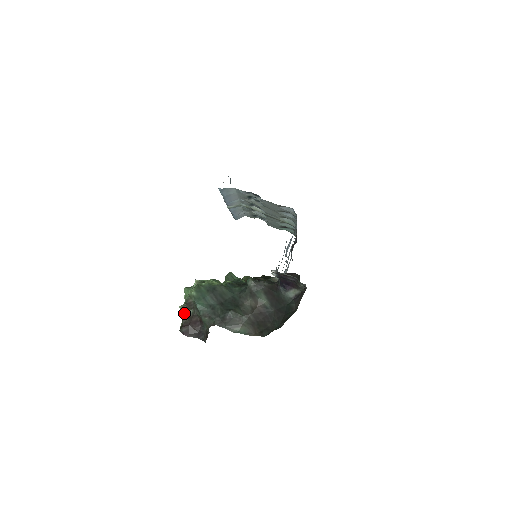
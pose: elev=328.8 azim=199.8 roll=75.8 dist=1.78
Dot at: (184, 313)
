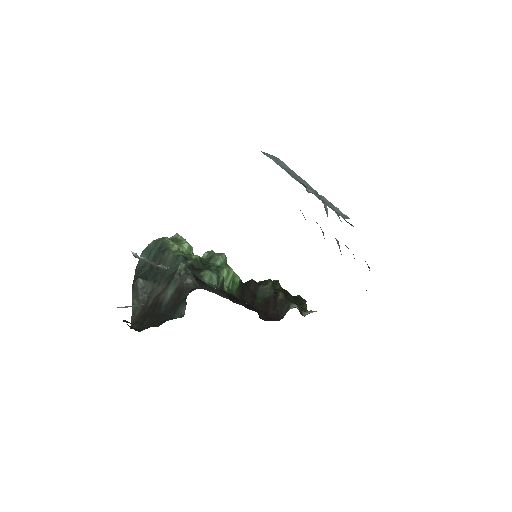
Dot at: occluded
